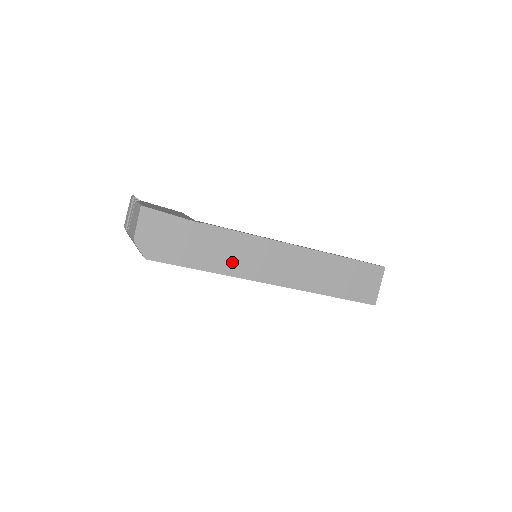
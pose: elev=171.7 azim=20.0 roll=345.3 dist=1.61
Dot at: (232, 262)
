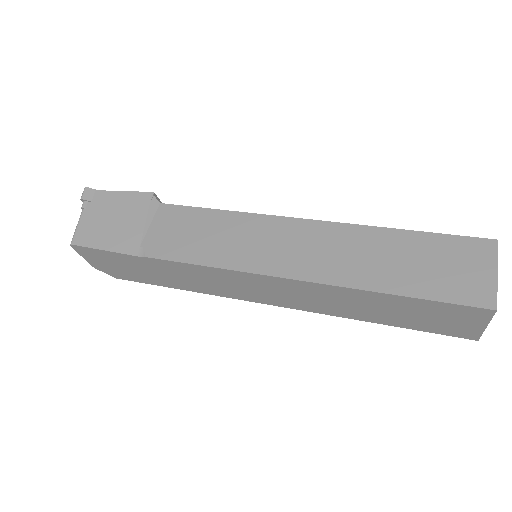
Dot at: (206, 286)
